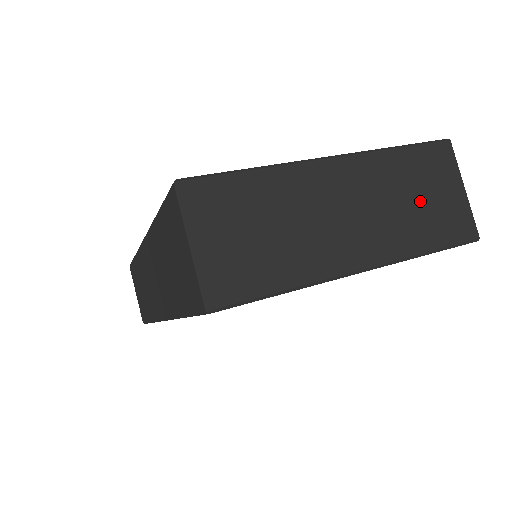
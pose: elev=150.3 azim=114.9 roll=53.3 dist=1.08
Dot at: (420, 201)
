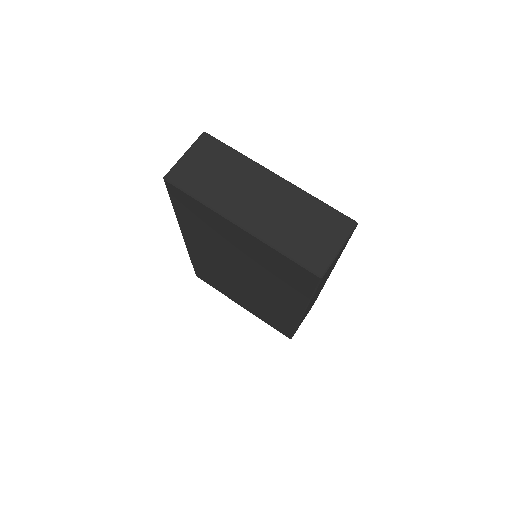
Dot at: (304, 229)
